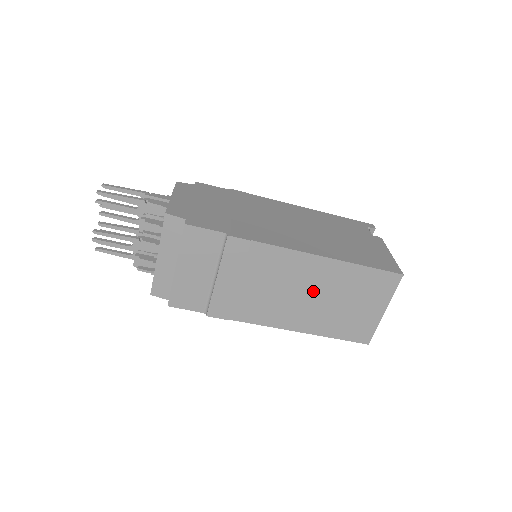
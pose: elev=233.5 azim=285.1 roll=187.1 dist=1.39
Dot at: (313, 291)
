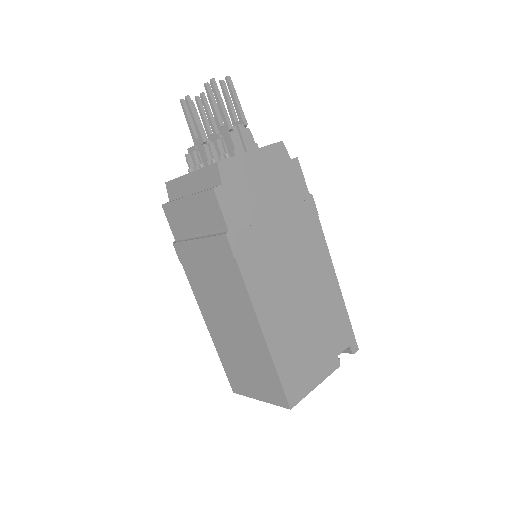
Dot at: (237, 330)
